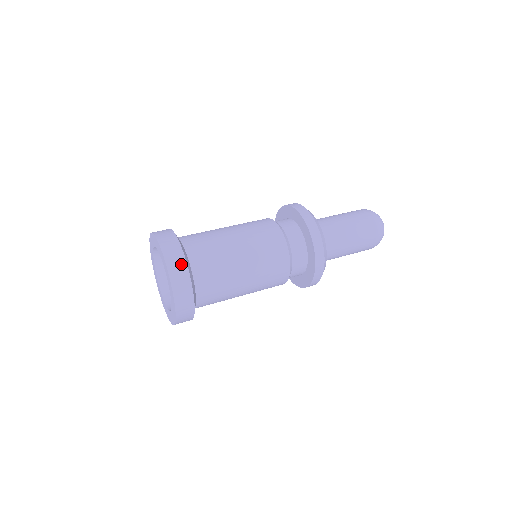
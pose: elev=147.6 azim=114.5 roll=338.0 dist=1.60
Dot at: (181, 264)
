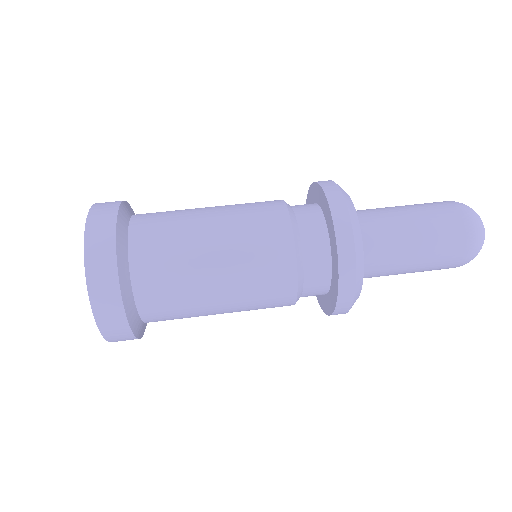
Dot at: (109, 214)
